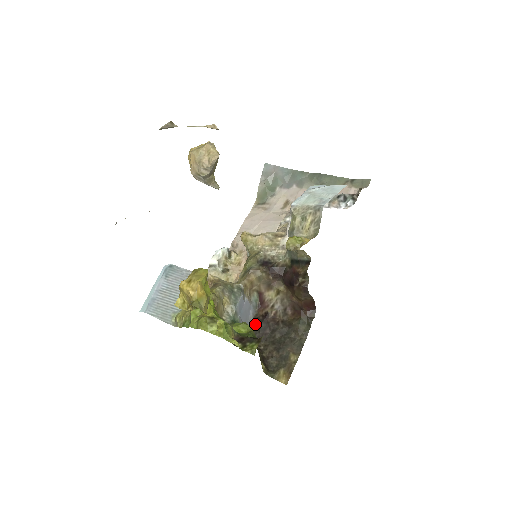
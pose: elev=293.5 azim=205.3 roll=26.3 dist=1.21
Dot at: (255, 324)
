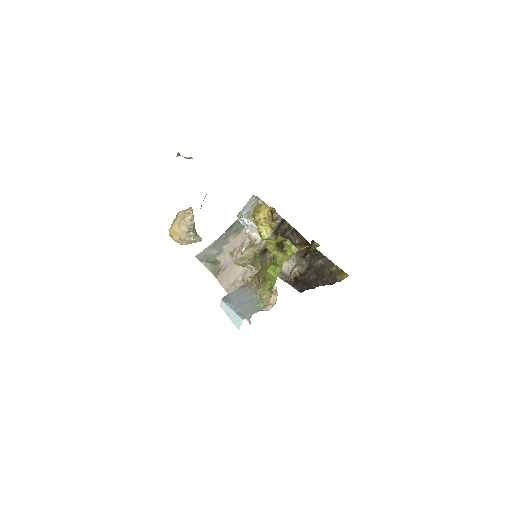
Dot at: (297, 287)
